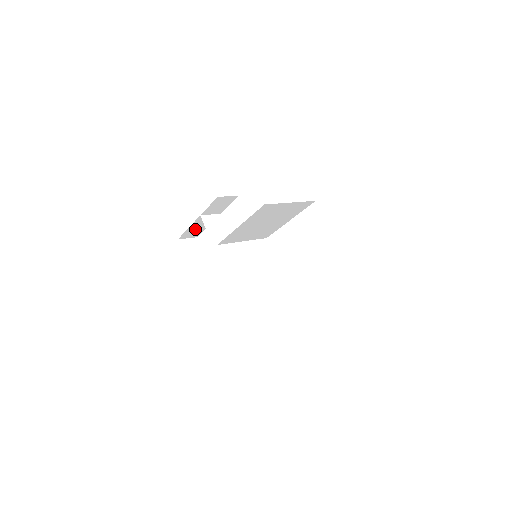
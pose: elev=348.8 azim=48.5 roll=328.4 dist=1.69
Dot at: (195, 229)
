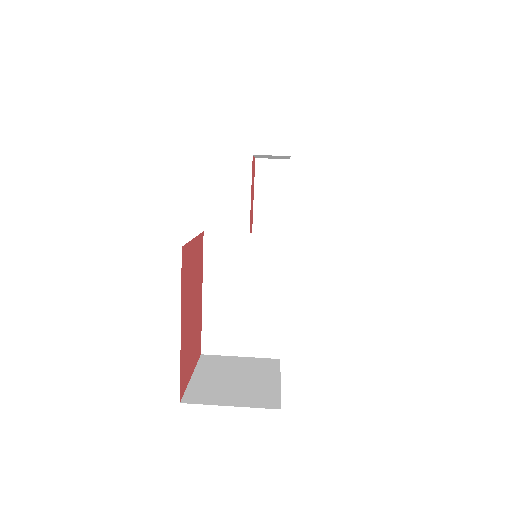
Dot at: occluded
